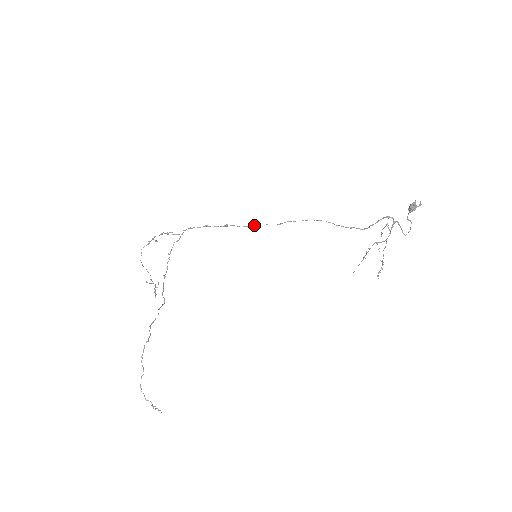
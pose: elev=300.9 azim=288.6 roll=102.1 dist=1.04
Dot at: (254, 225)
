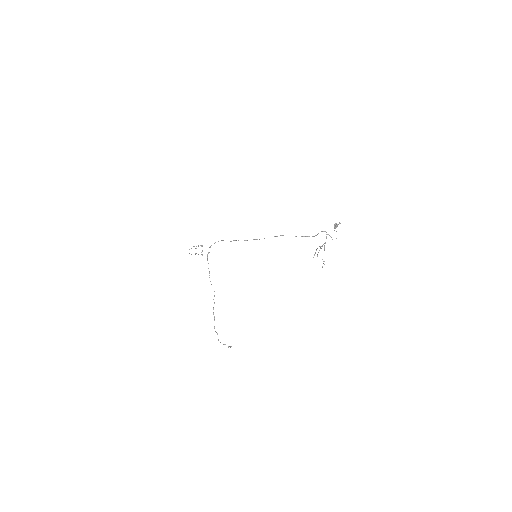
Dot at: occluded
